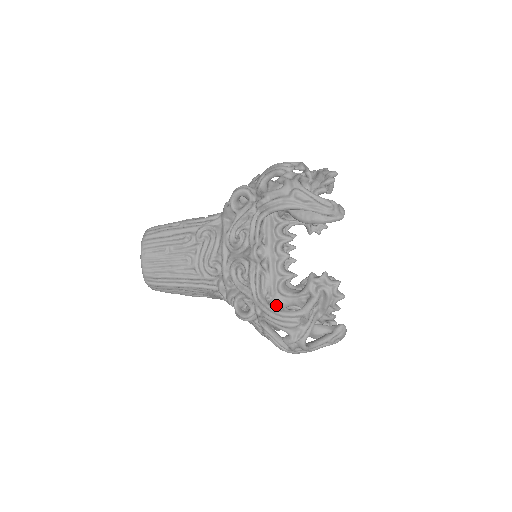
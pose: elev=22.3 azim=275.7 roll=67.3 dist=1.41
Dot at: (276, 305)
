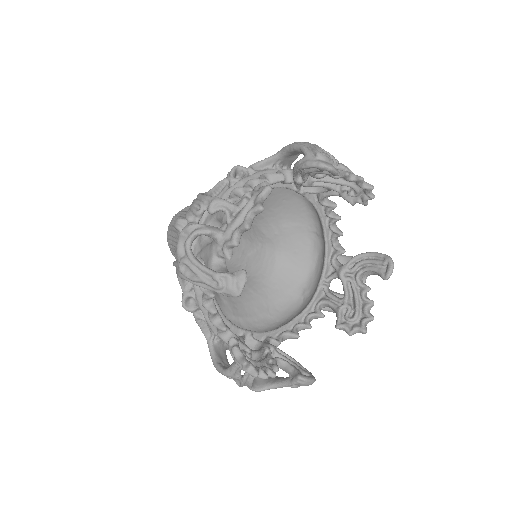
Dot at: occluded
